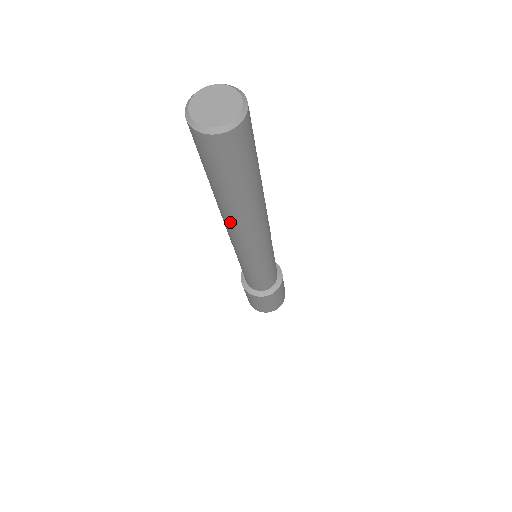
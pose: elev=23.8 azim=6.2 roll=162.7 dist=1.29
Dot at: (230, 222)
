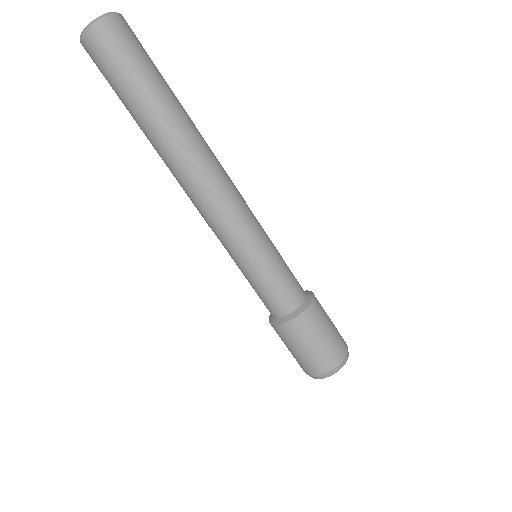
Dot at: (183, 155)
